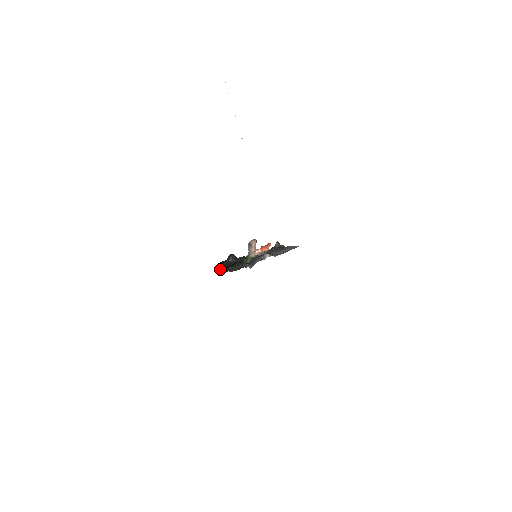
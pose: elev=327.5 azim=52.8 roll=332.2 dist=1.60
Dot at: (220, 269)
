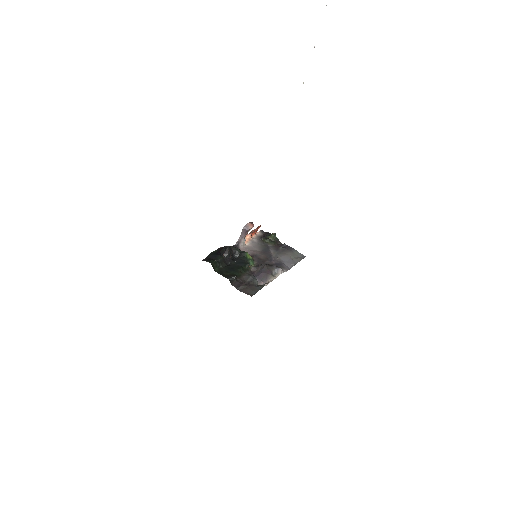
Dot at: (215, 270)
